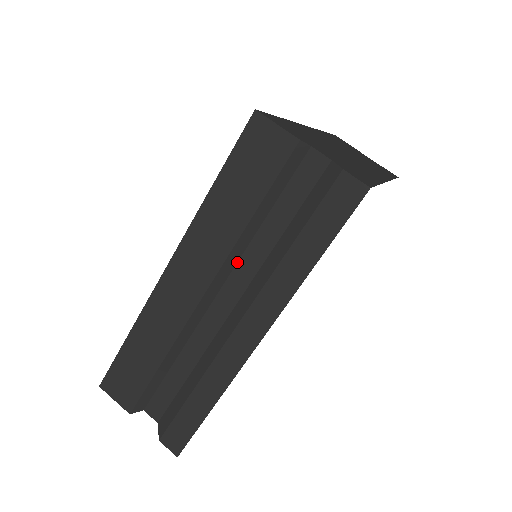
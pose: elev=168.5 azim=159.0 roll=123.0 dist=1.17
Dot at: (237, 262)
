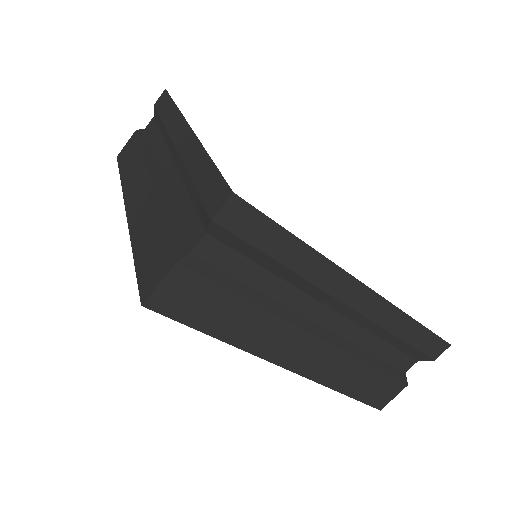
Dot at: (156, 160)
